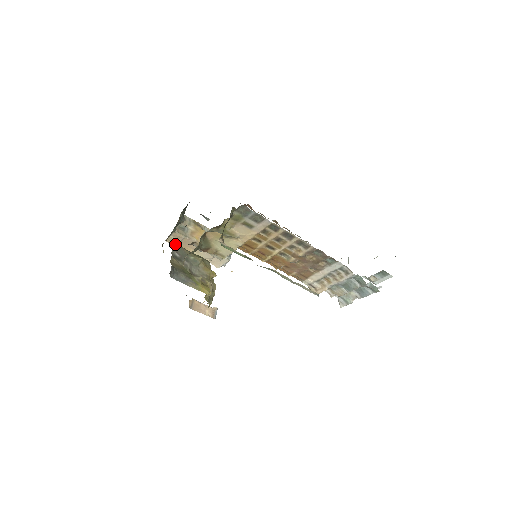
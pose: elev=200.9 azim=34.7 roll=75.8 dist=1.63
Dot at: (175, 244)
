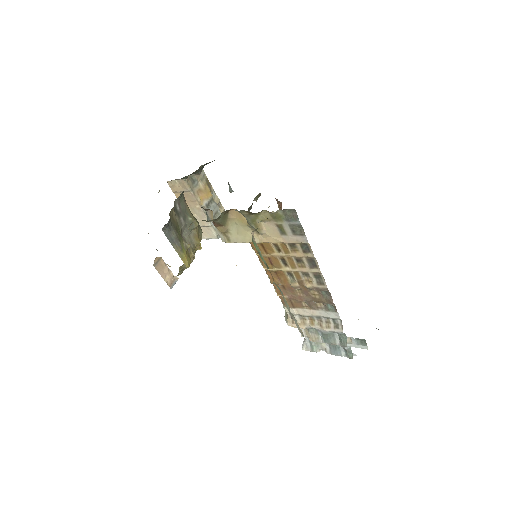
Dot at: (181, 194)
